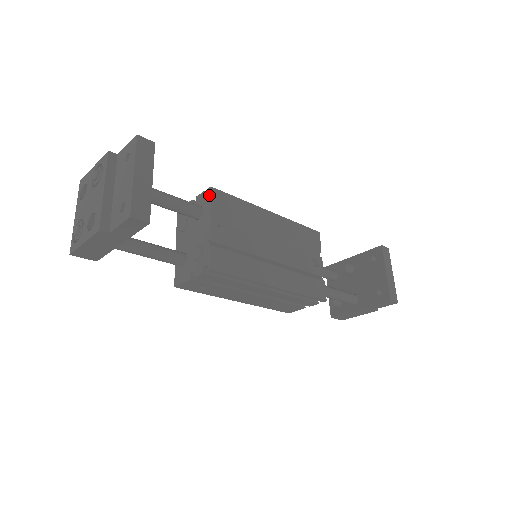
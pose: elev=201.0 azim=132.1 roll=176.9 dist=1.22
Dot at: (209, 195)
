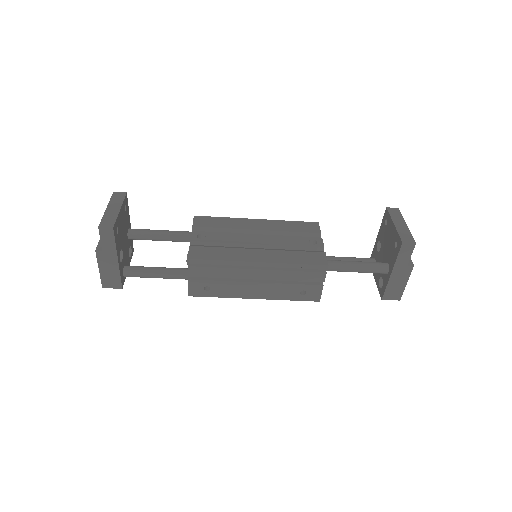
Dot at: (193, 221)
